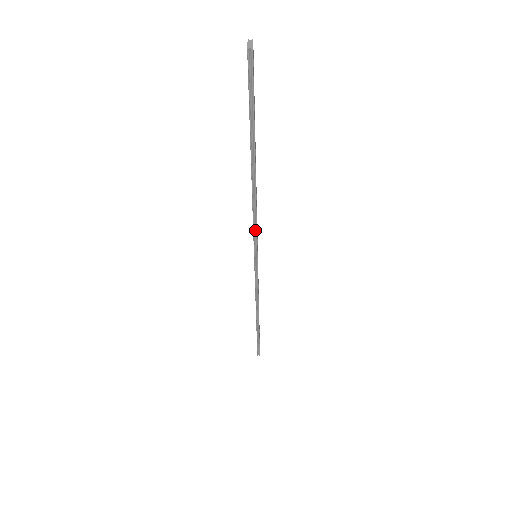
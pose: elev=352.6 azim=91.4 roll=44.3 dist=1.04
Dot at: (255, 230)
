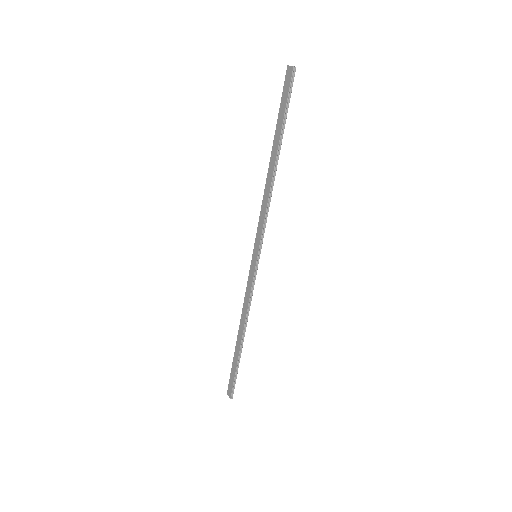
Dot at: (265, 223)
